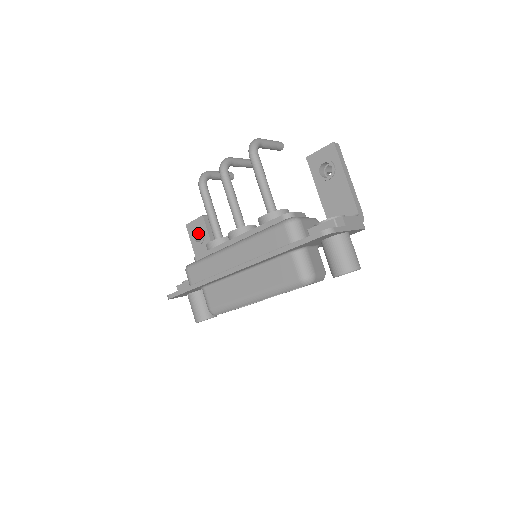
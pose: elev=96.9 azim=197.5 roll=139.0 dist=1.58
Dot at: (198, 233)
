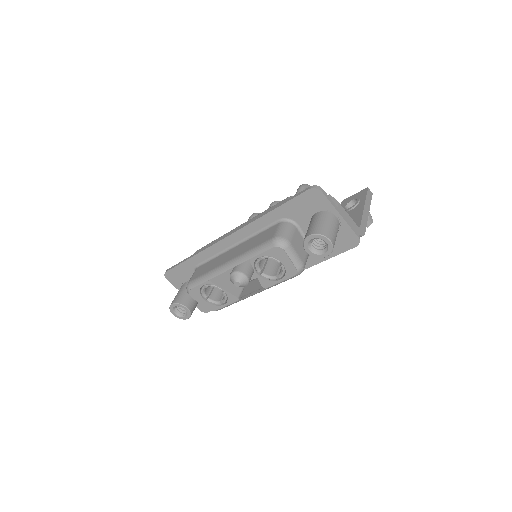
Dot at: occluded
